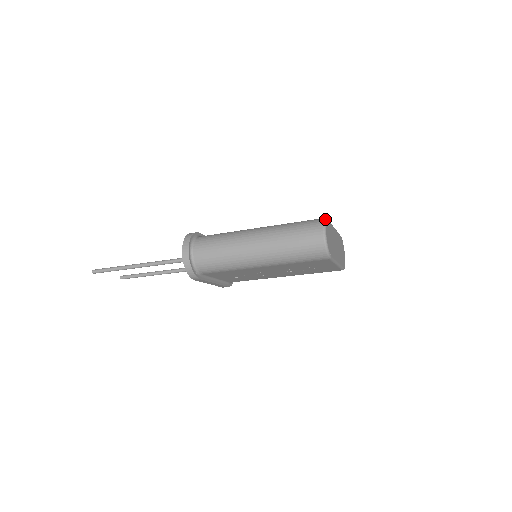
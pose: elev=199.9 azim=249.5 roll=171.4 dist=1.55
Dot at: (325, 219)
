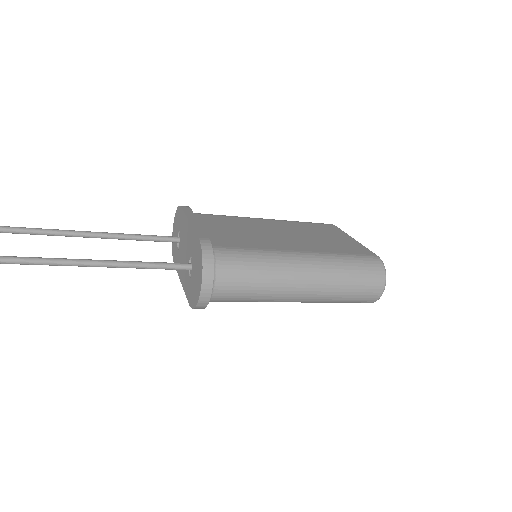
Dot at: occluded
